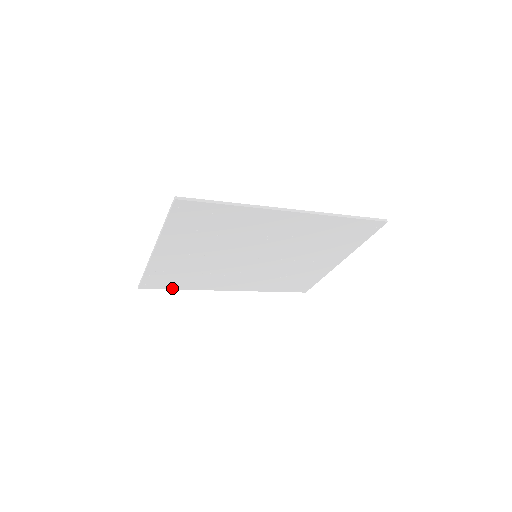
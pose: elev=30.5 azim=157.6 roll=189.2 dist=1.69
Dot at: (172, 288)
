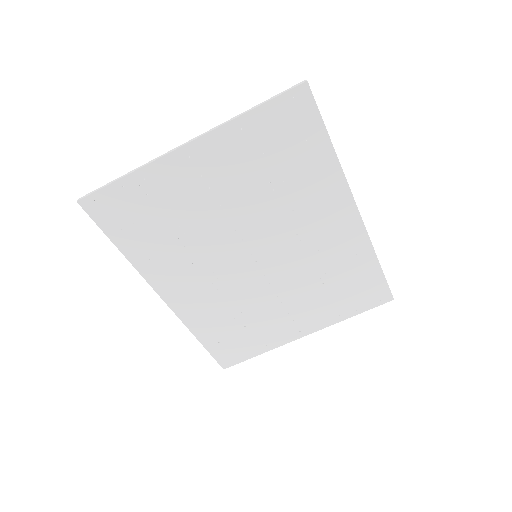
Dot at: (113, 238)
